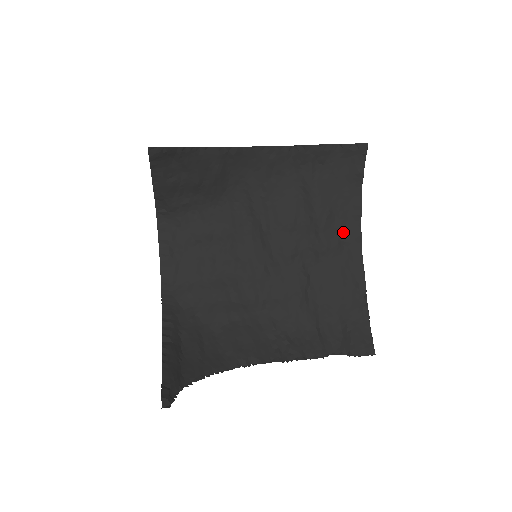
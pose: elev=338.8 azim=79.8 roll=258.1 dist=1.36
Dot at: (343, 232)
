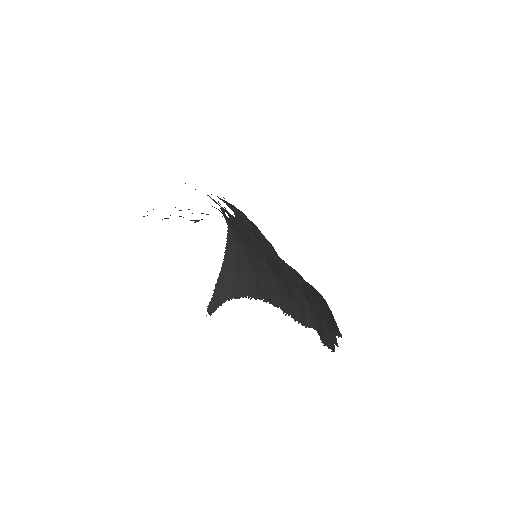
Dot at: occluded
